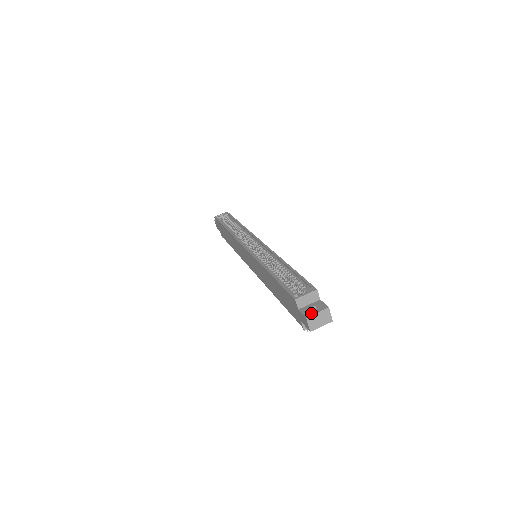
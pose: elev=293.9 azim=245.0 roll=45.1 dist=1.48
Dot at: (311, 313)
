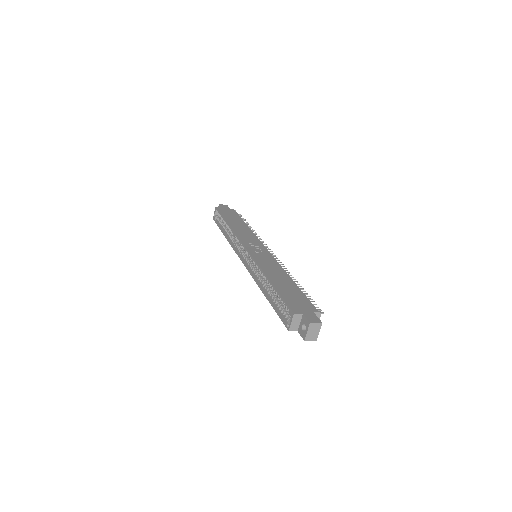
Dot at: (304, 334)
